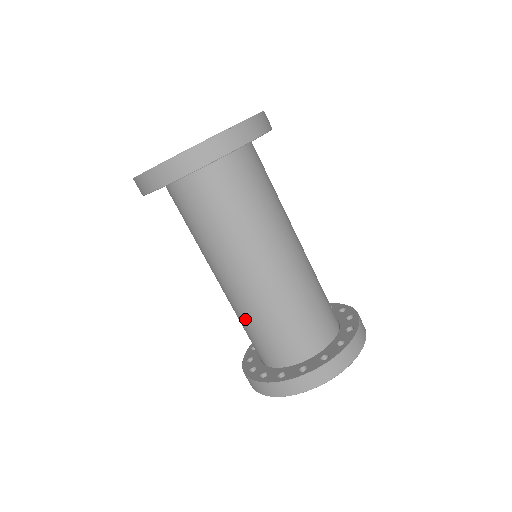
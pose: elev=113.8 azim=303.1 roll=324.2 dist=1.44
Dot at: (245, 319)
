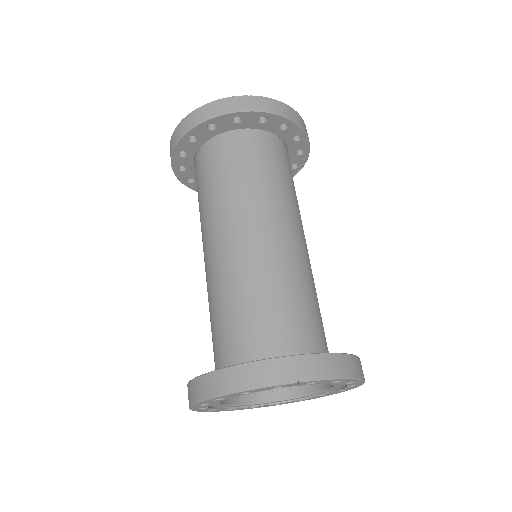
Dot at: (211, 305)
